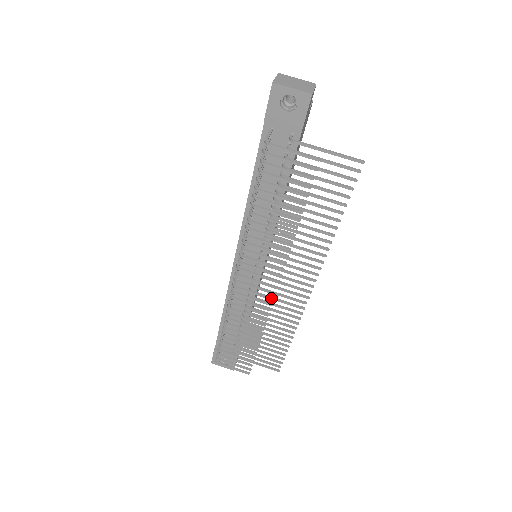
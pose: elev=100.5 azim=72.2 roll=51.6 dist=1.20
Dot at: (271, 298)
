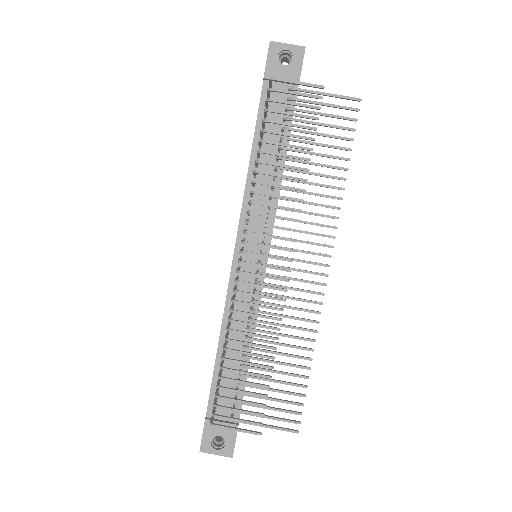
Dot at: (285, 279)
